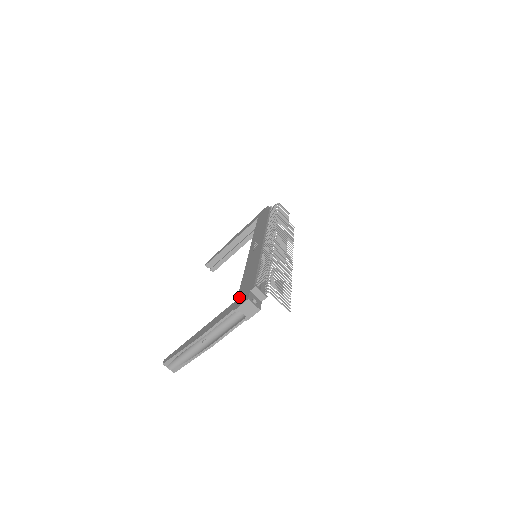
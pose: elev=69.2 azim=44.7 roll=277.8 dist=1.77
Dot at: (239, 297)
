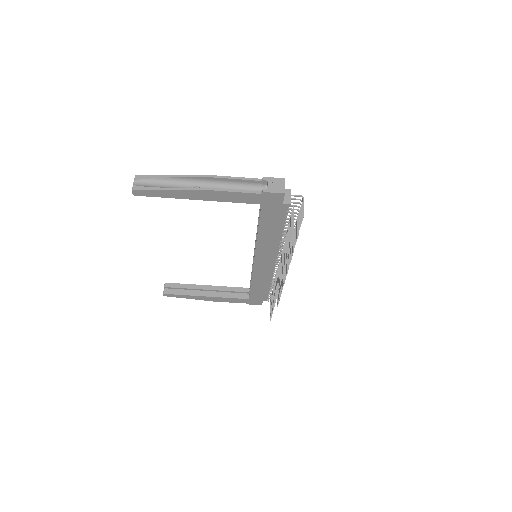
Dot at: occluded
